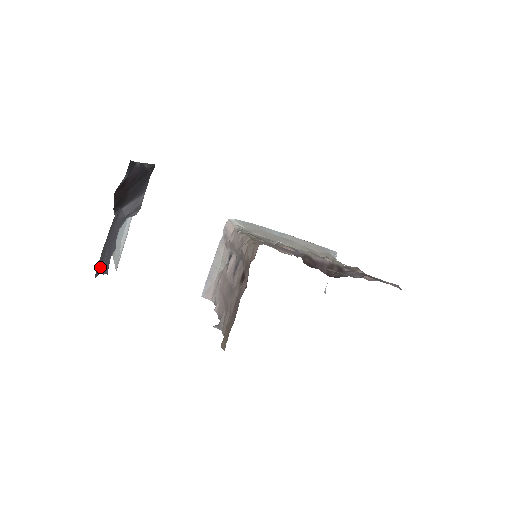
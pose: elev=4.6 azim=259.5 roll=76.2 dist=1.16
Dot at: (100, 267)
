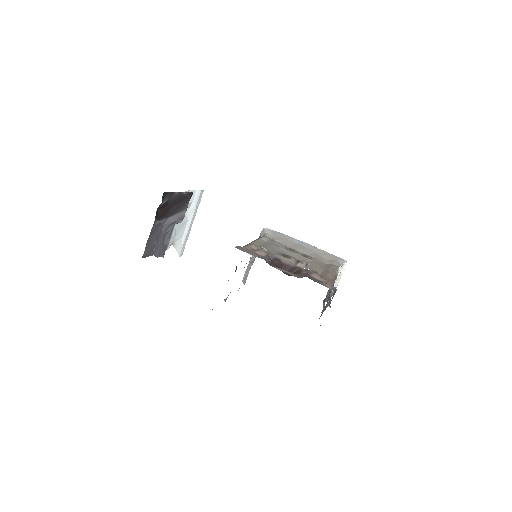
Dot at: (149, 252)
